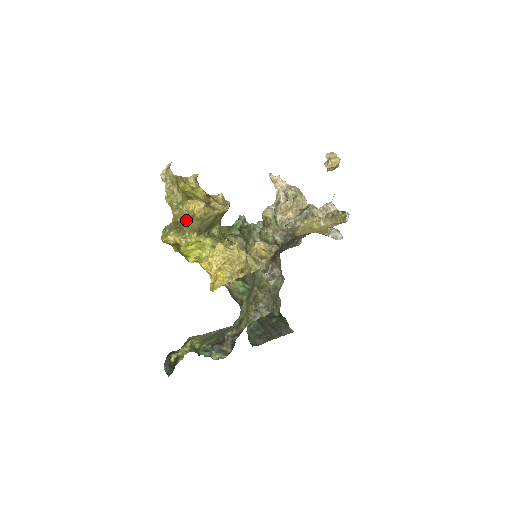
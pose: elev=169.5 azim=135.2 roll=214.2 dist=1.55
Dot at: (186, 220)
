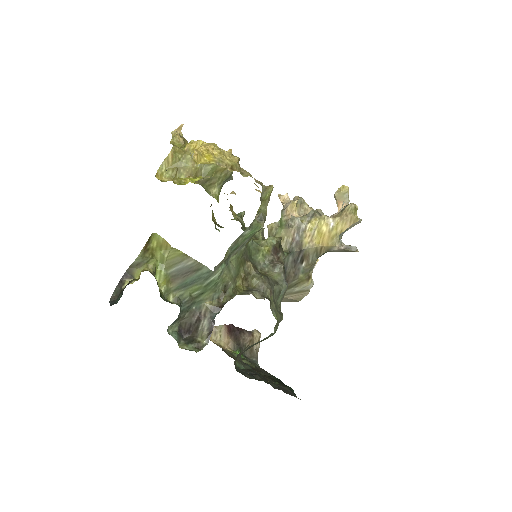
Dot at: (185, 159)
